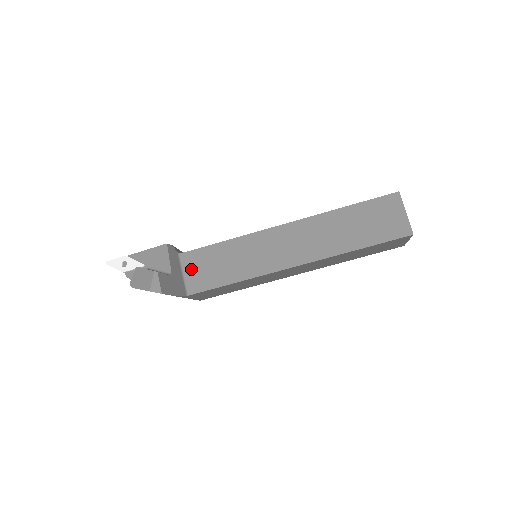
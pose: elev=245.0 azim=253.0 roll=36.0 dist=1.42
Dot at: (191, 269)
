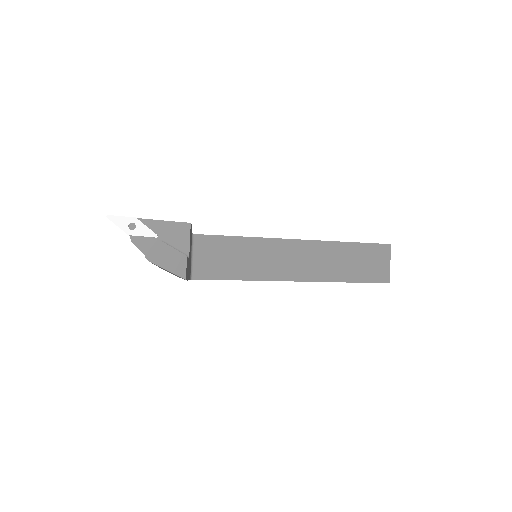
Dot at: (201, 254)
